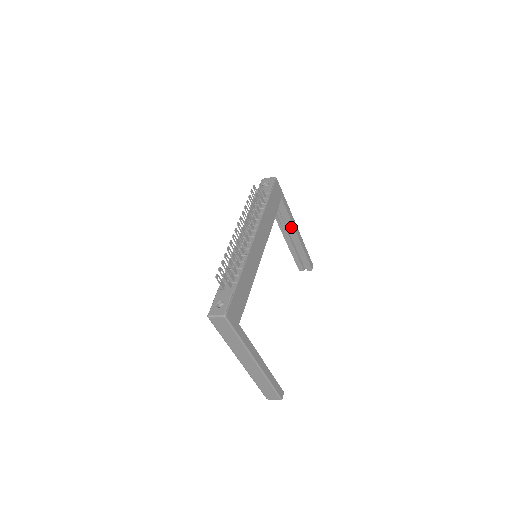
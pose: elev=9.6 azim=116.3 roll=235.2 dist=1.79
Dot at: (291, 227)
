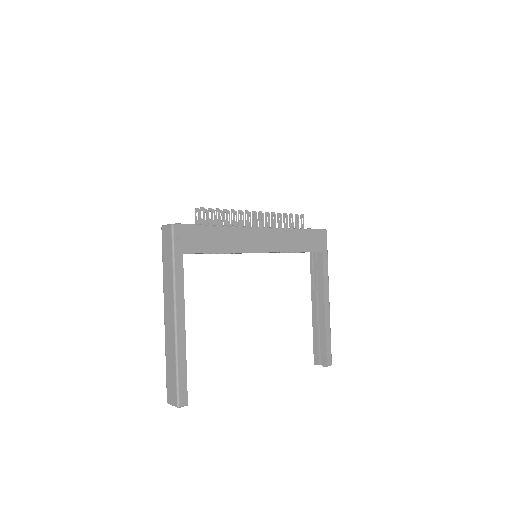
Dot at: (322, 293)
